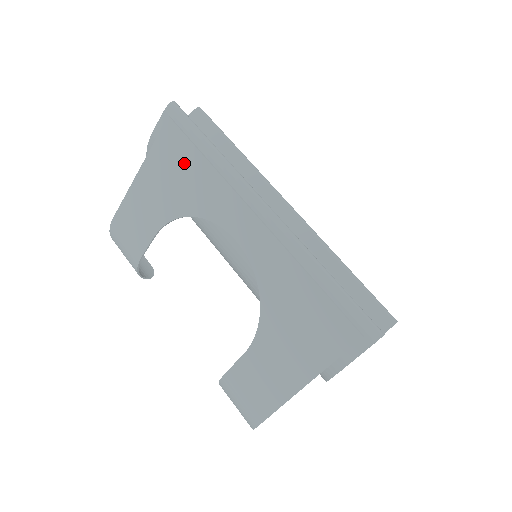
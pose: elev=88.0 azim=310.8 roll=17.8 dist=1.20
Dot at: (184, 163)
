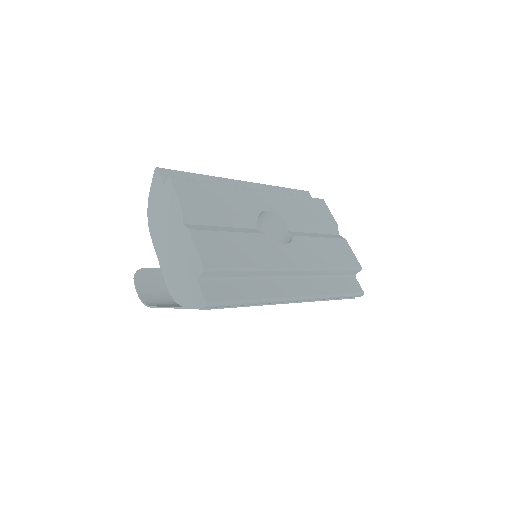
Dot at: occluded
